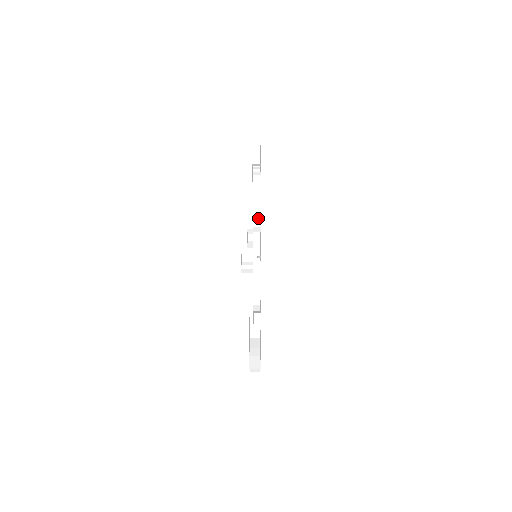
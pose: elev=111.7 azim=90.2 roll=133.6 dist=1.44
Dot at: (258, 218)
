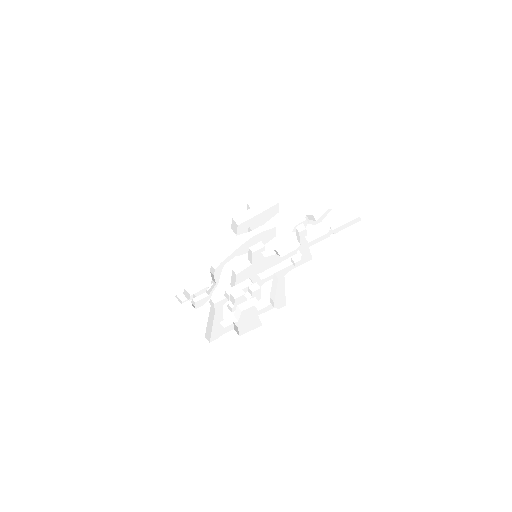
Dot at: (224, 301)
